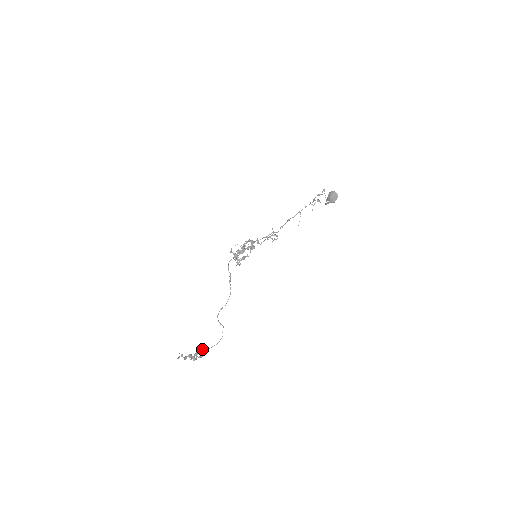
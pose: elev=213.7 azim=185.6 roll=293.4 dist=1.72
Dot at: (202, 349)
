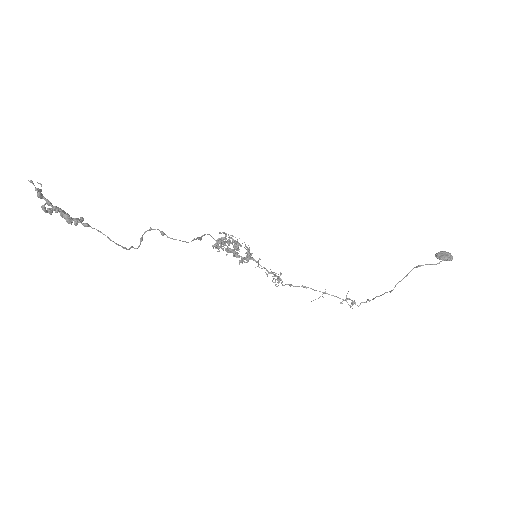
Dot at: occluded
